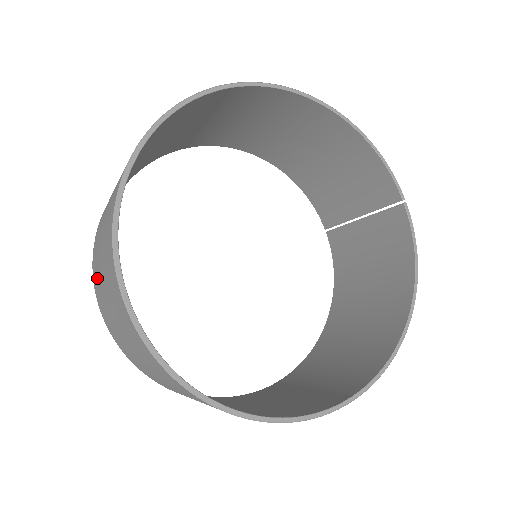
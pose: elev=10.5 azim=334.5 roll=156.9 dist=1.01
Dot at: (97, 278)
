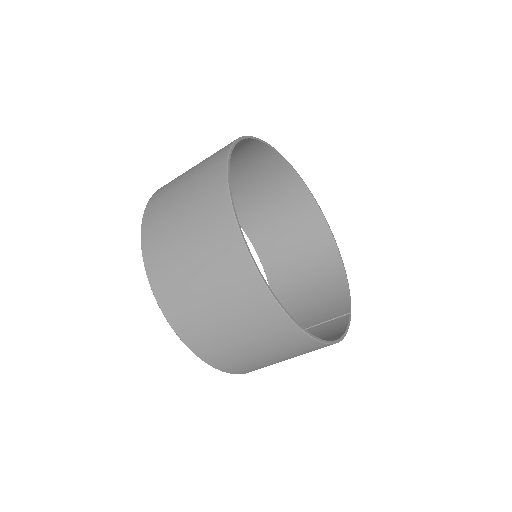
Dot at: occluded
